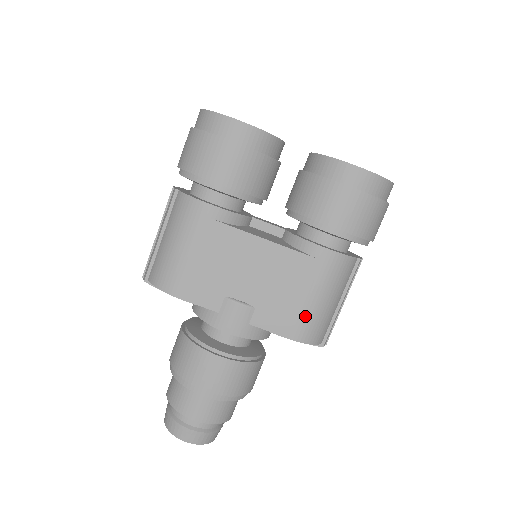
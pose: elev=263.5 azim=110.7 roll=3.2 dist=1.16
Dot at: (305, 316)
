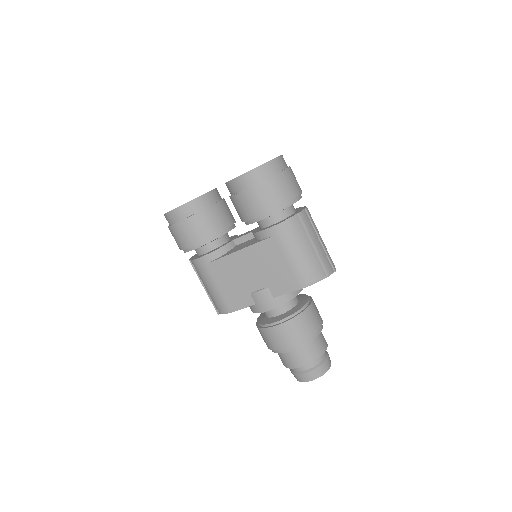
Dot at: (295, 271)
